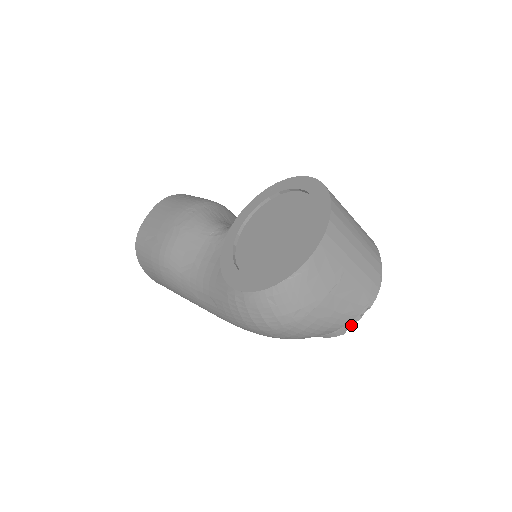
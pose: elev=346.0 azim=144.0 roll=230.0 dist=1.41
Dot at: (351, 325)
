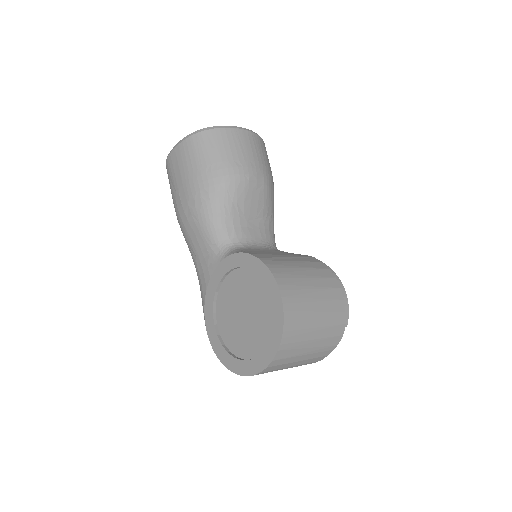
Dot at: occluded
